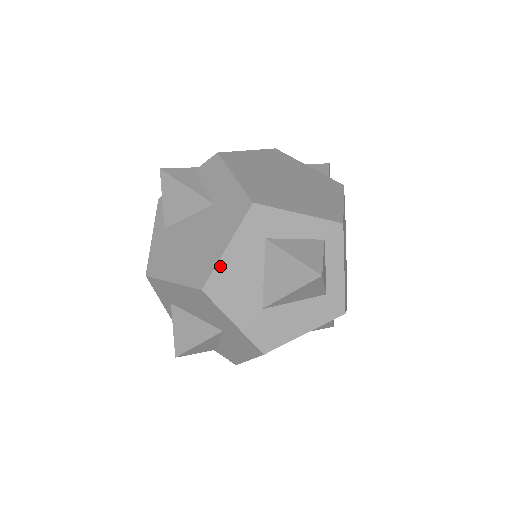
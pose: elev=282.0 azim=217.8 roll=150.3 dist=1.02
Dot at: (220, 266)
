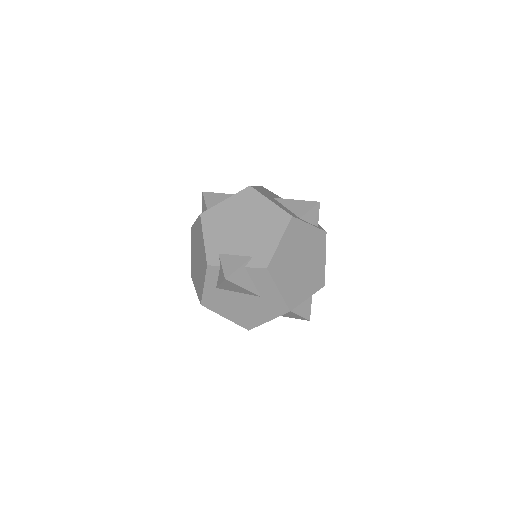
Dot at: (261, 324)
